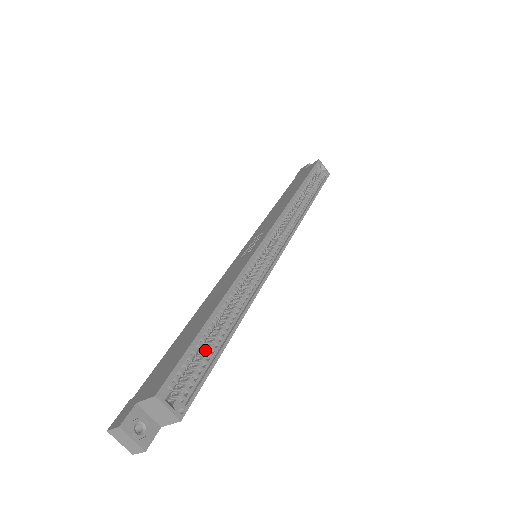
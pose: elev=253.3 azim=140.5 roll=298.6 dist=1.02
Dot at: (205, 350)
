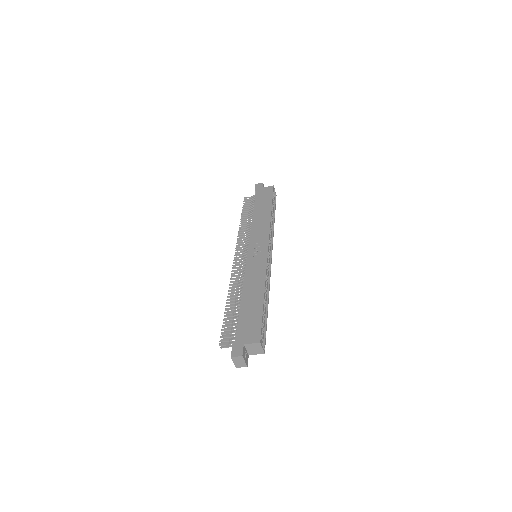
Dot at: occluded
